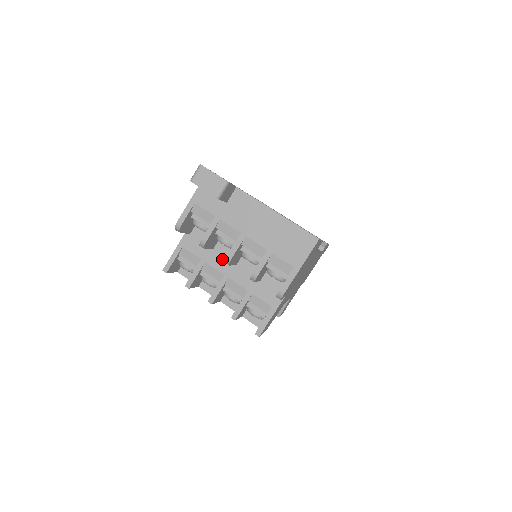
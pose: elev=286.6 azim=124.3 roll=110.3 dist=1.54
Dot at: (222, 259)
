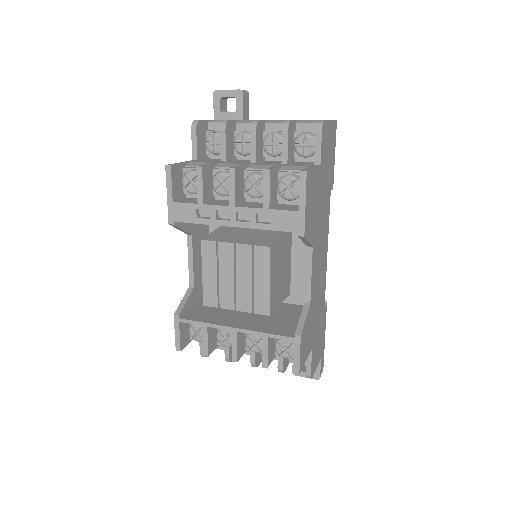
Dot at: (238, 162)
